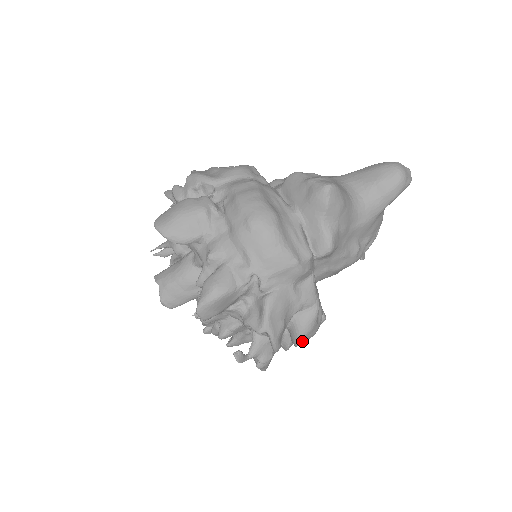
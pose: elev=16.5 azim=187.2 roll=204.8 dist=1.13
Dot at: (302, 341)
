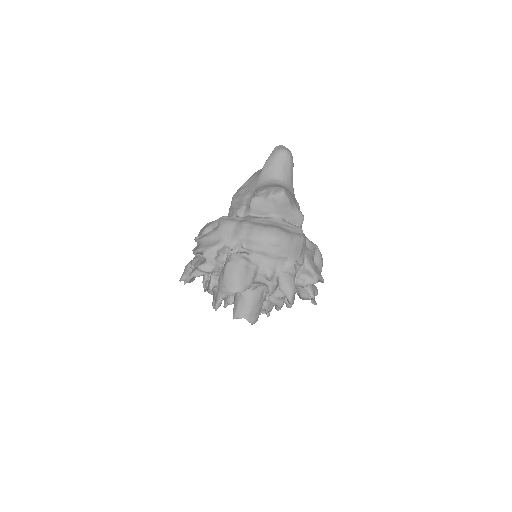
Dot at: occluded
